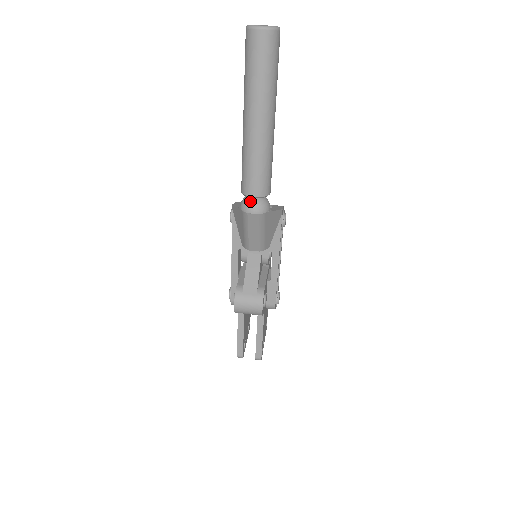
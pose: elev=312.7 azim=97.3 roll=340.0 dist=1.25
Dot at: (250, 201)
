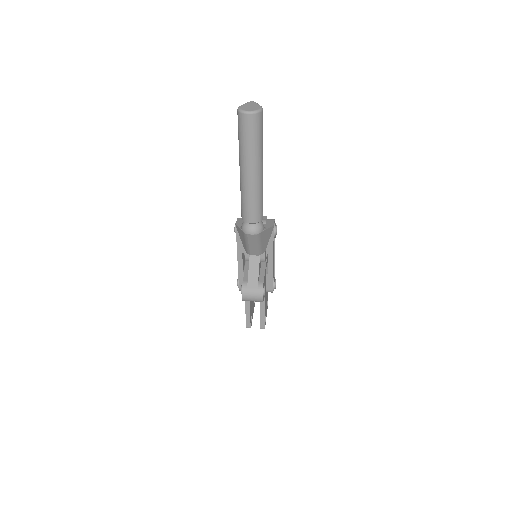
Dot at: (248, 225)
